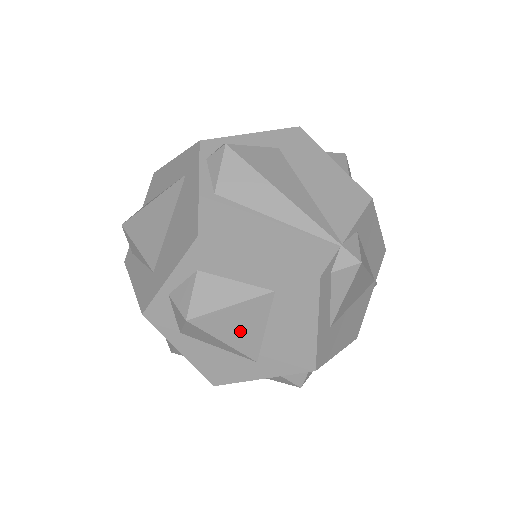
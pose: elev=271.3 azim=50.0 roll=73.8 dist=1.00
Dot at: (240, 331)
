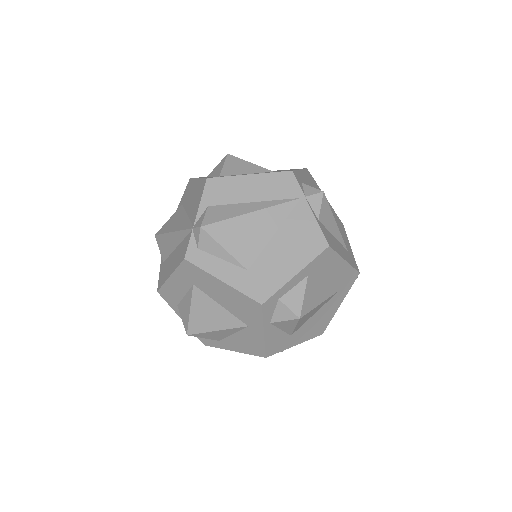
Dot at: (213, 318)
